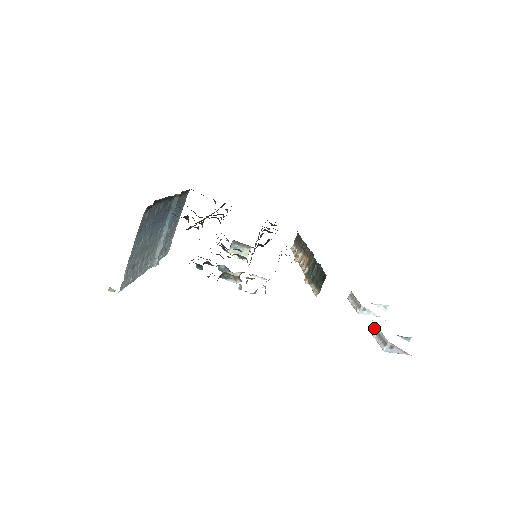
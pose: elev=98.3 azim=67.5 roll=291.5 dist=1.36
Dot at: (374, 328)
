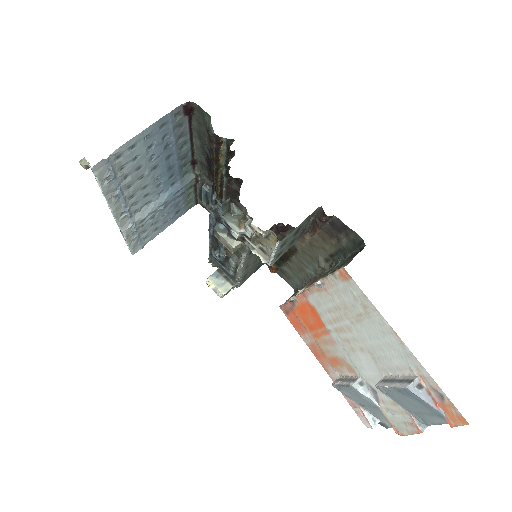
Dot at: (386, 380)
